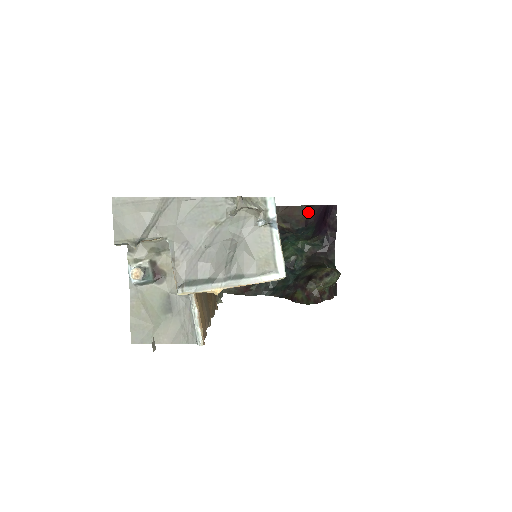
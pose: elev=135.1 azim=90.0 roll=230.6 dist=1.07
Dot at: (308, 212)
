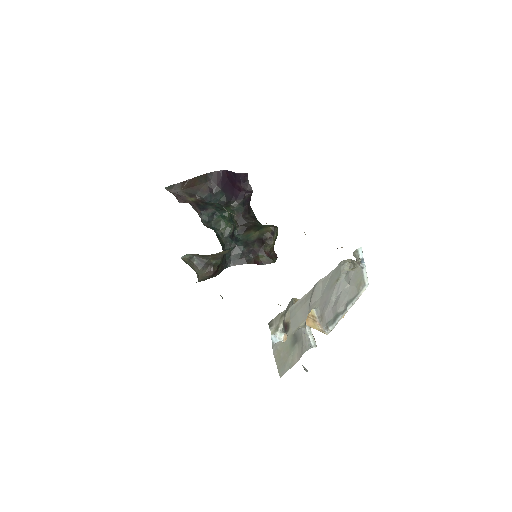
Dot at: (207, 179)
